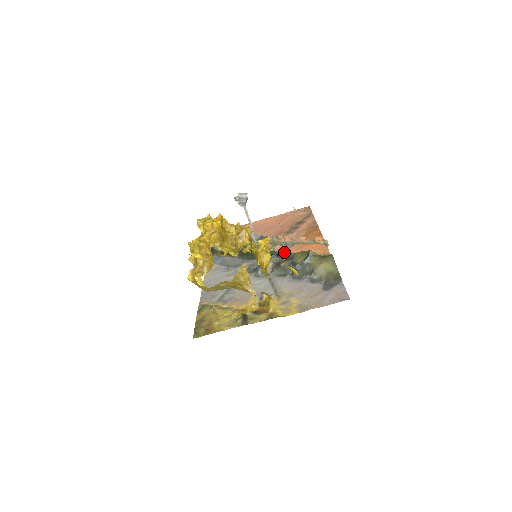
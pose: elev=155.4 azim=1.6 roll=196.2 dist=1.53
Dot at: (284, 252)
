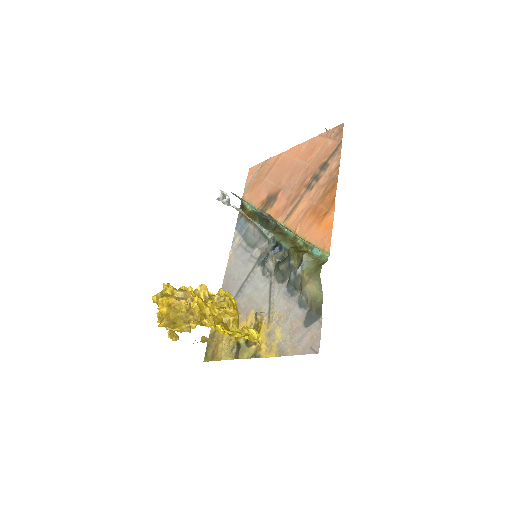
Dot at: occluded
